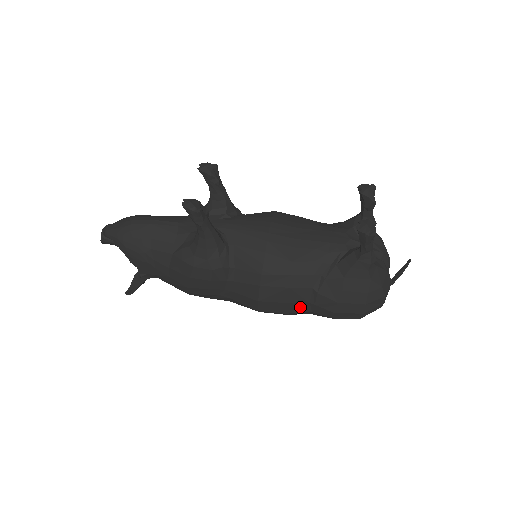
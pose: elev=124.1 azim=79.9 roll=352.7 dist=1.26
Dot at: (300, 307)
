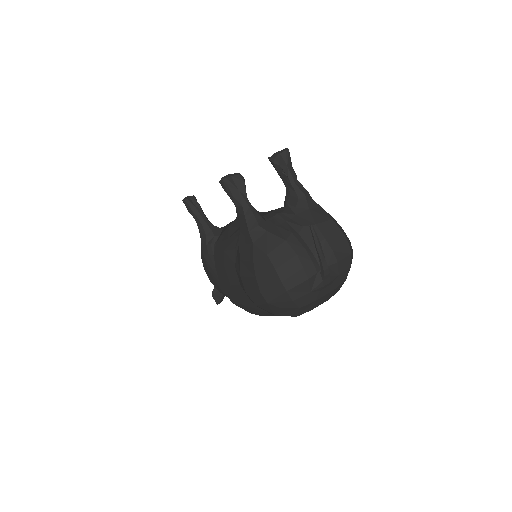
Dot at: (240, 292)
